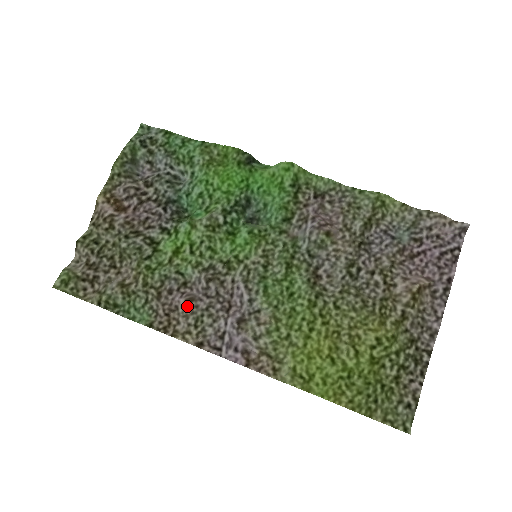
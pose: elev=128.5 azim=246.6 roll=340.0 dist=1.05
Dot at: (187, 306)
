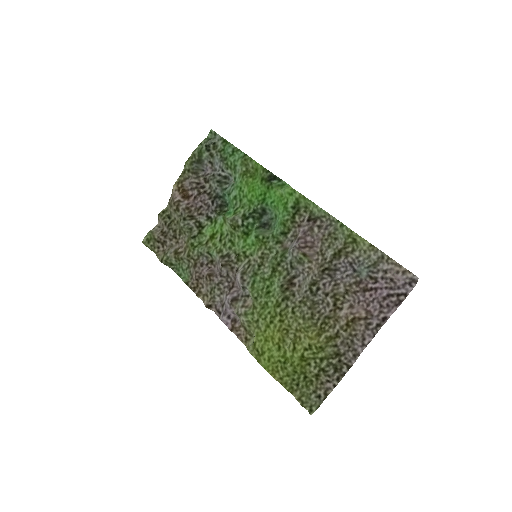
Dot at: (207, 278)
